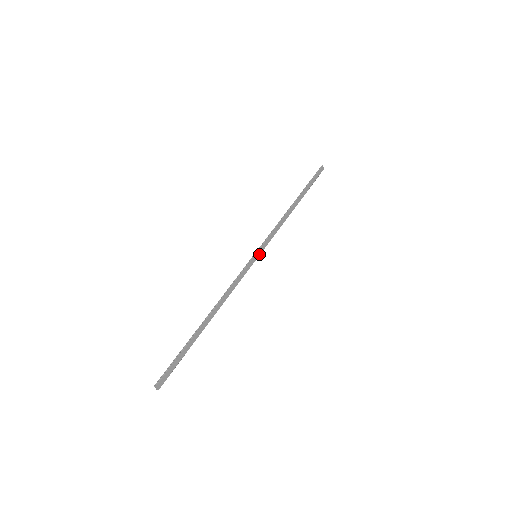
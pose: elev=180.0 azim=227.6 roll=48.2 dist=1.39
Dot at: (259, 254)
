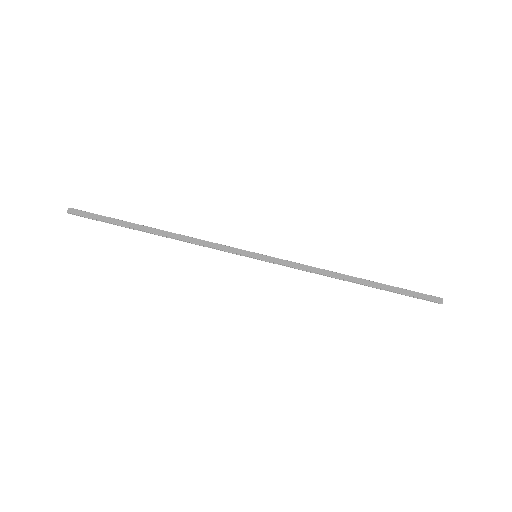
Dot at: (261, 258)
